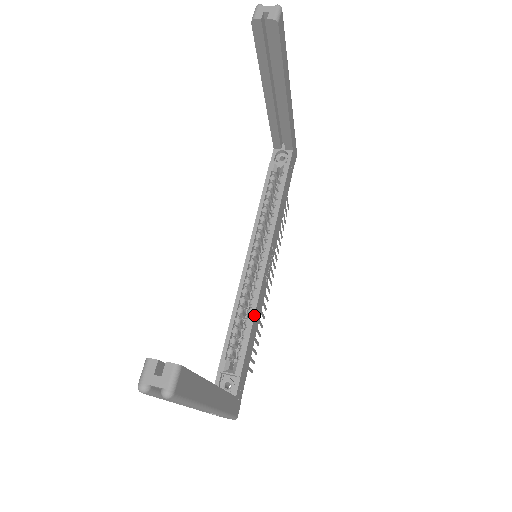
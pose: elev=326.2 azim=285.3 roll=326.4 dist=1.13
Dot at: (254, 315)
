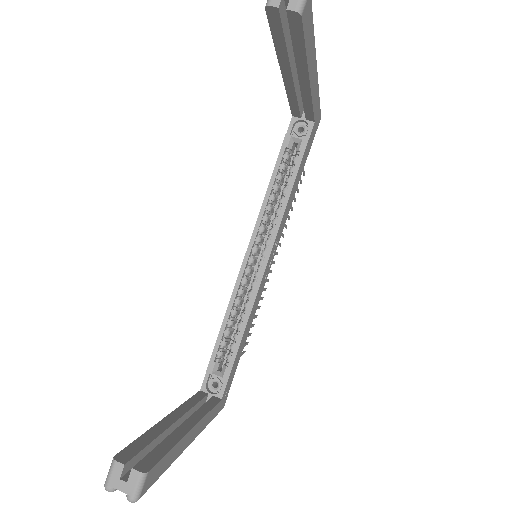
Dot at: (247, 320)
